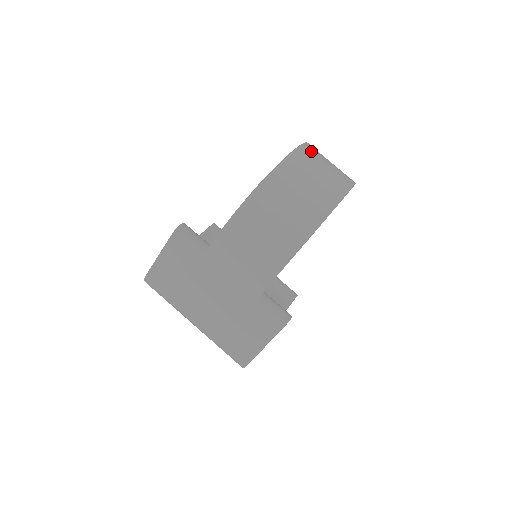
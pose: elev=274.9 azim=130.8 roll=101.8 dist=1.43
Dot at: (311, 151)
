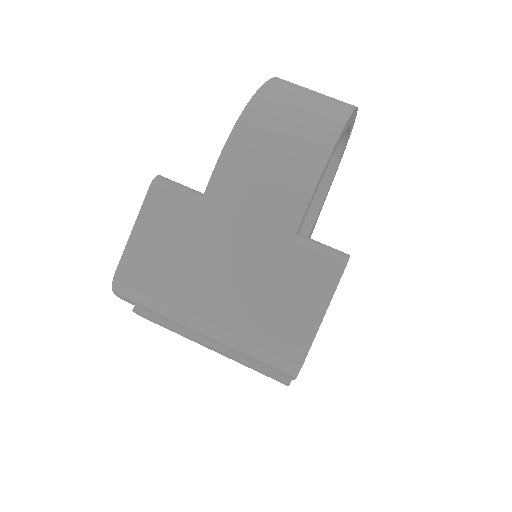
Dot at: occluded
